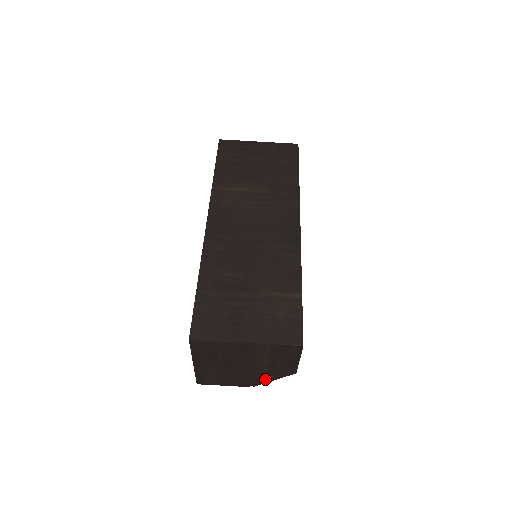
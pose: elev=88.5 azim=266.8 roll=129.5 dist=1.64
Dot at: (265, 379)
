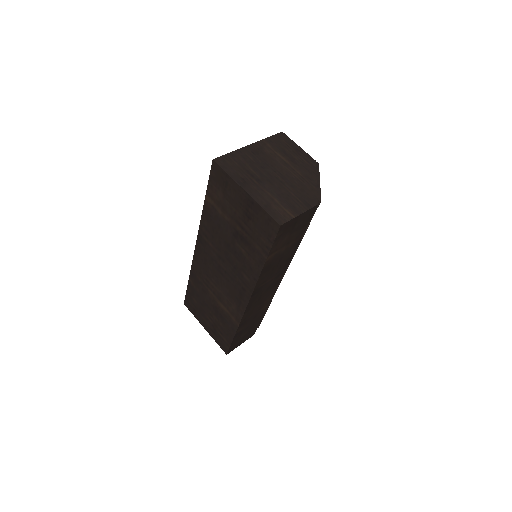
Dot at: (313, 184)
